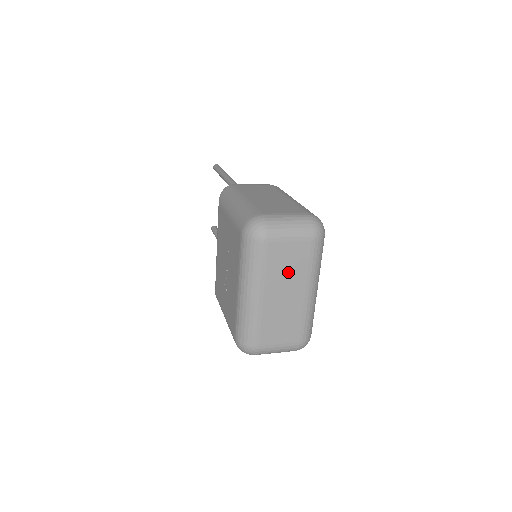
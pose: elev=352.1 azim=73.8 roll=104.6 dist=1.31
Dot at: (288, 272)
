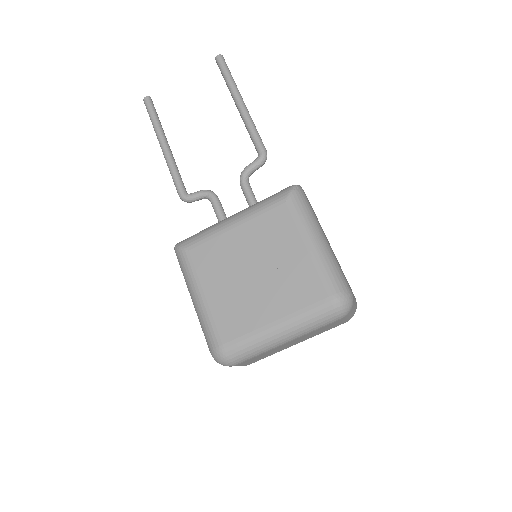
Dot at: (314, 334)
